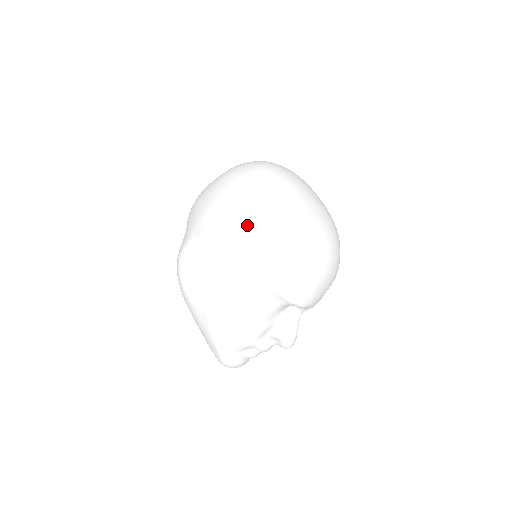
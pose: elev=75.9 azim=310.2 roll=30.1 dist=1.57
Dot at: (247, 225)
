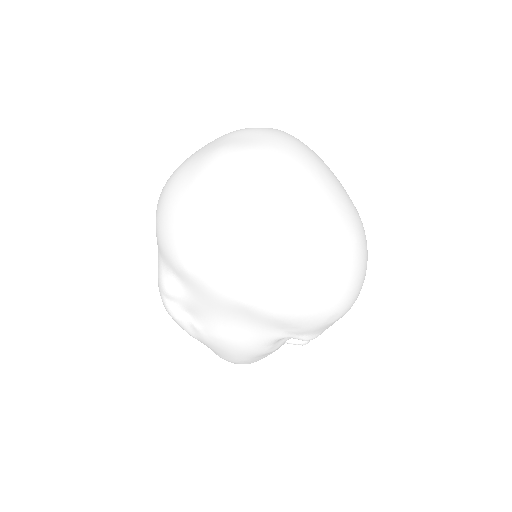
Dot at: (250, 295)
